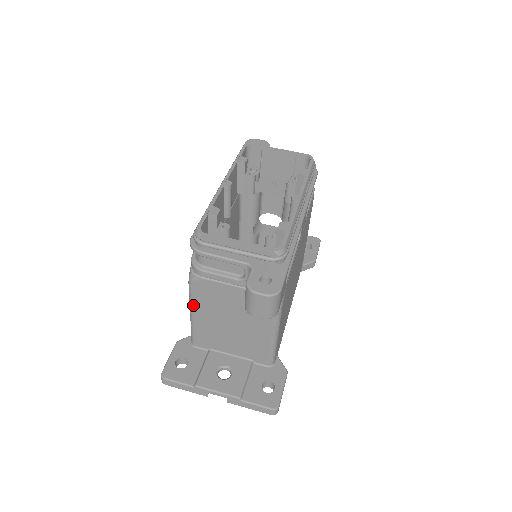
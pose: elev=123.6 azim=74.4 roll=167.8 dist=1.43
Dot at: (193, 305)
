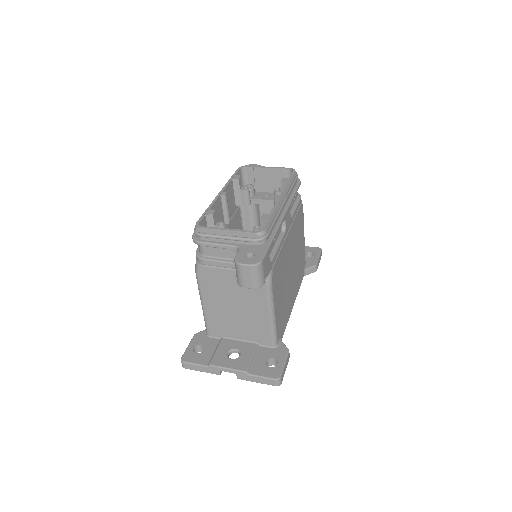
Dot at: (202, 294)
